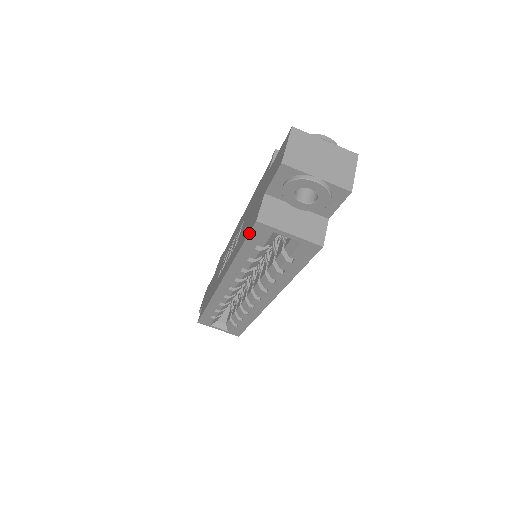
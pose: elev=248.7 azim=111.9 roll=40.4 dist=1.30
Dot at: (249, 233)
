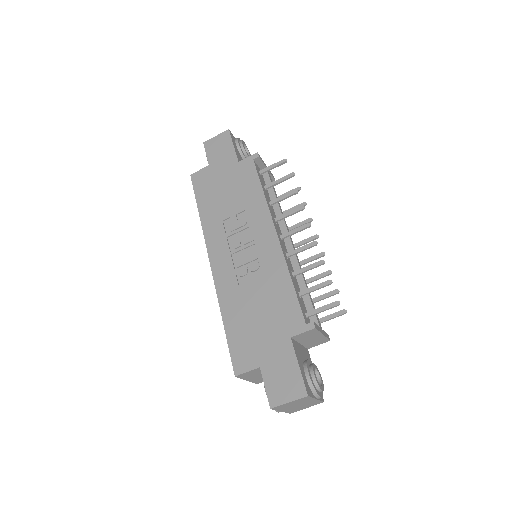
Dot at: (231, 357)
